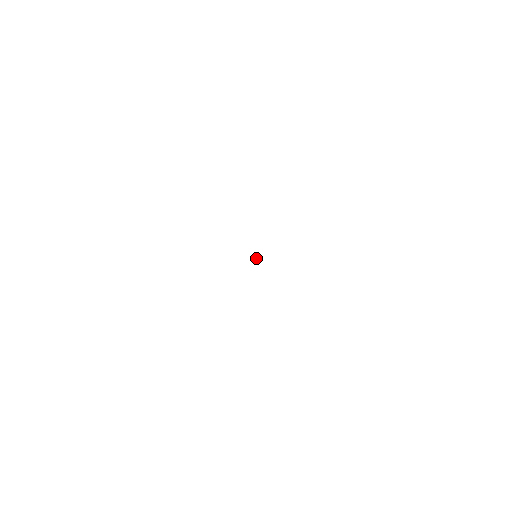
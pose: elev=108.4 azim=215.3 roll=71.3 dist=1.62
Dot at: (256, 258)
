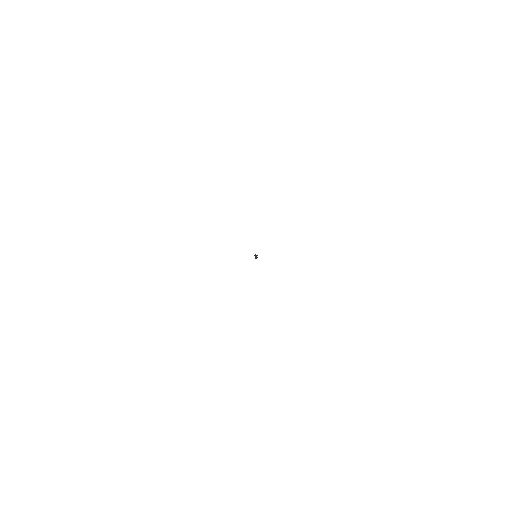
Dot at: (255, 257)
